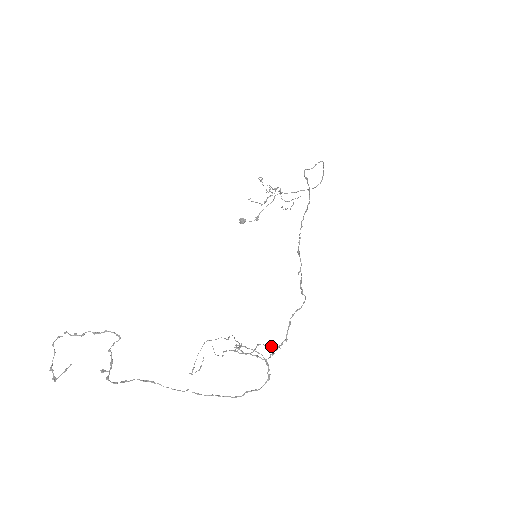
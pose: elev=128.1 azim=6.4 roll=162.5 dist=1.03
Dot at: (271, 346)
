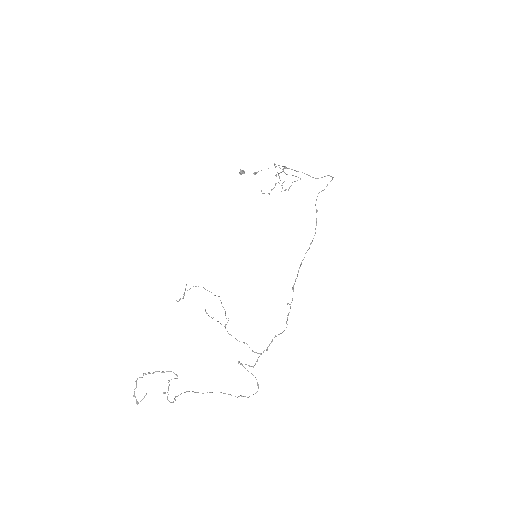
Dot at: (257, 353)
